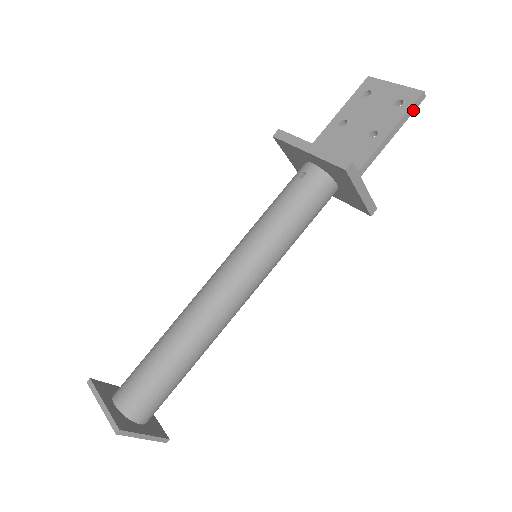
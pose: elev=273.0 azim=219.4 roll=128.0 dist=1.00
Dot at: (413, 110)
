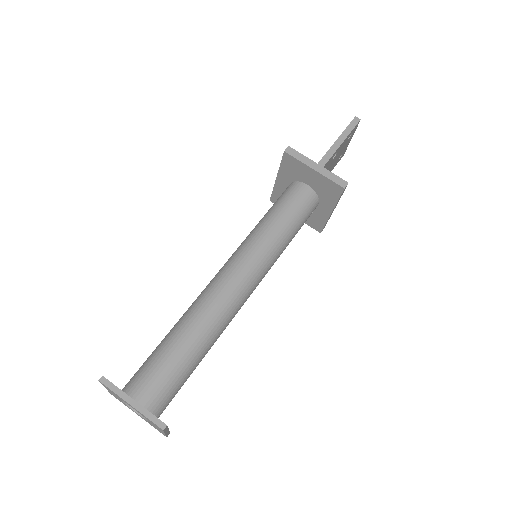
Dot at: (352, 127)
